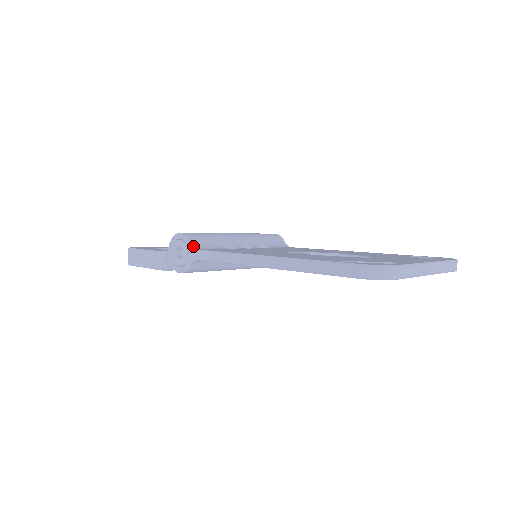
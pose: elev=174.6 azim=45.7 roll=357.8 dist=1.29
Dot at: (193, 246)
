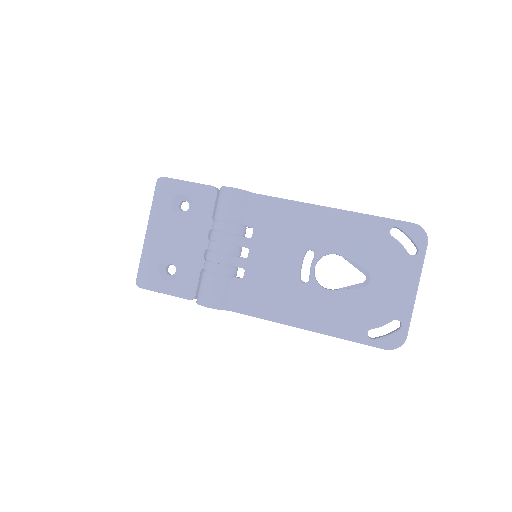
Dot at: (227, 310)
